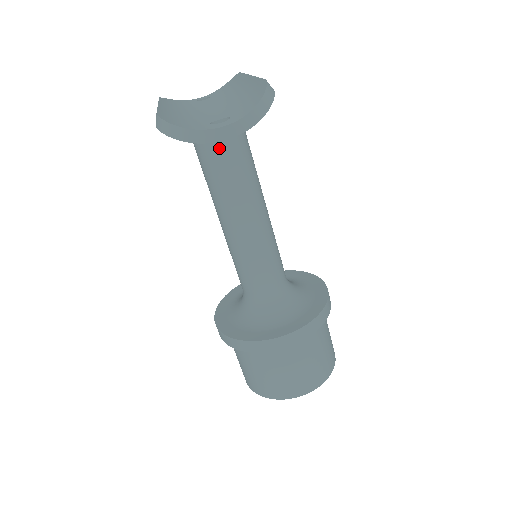
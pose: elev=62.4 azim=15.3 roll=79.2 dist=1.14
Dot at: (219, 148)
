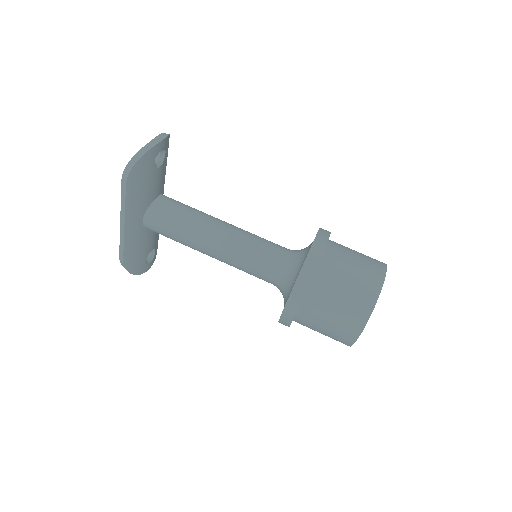
Dot at: (170, 206)
